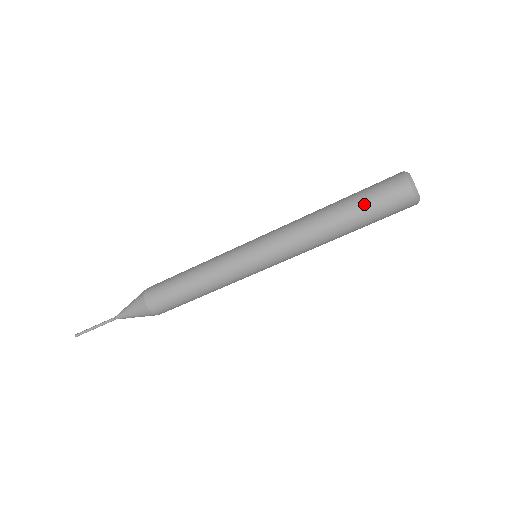
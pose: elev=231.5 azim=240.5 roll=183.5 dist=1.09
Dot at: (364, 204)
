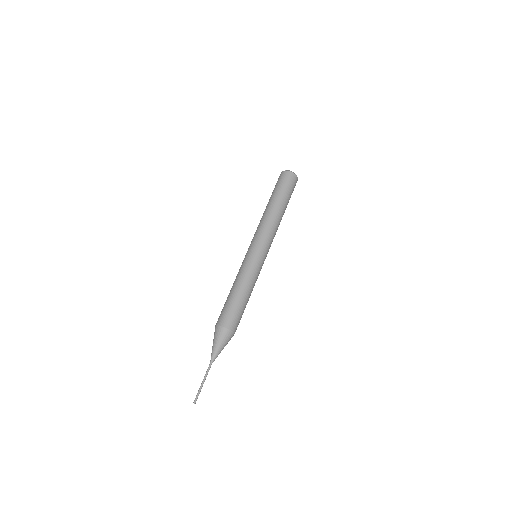
Dot at: (277, 191)
